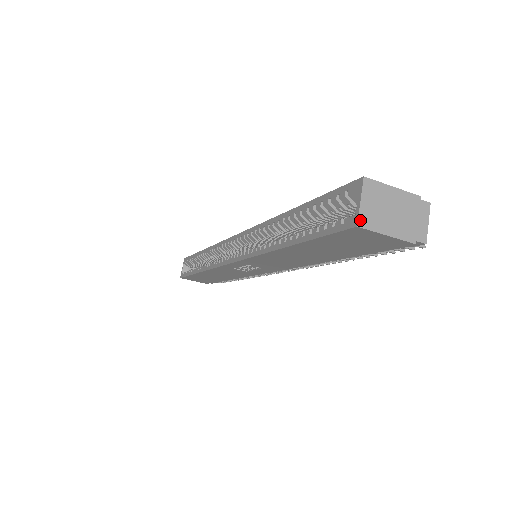
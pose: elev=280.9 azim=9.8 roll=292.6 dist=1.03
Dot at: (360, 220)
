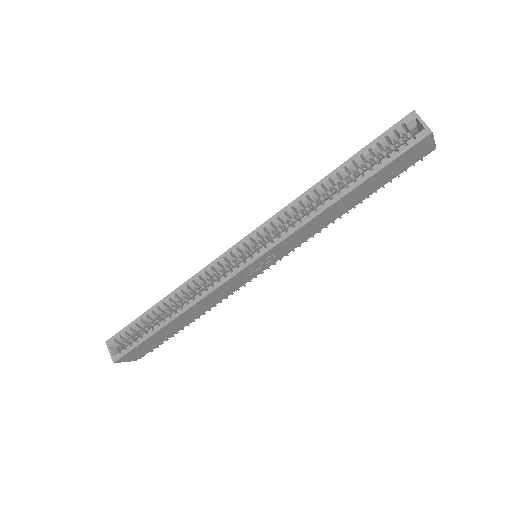
Dot at: (430, 129)
